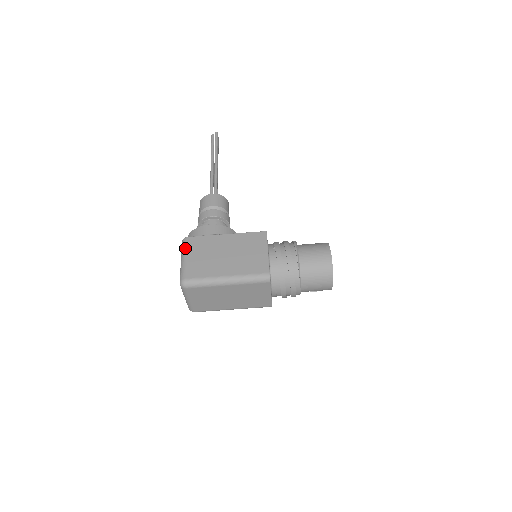
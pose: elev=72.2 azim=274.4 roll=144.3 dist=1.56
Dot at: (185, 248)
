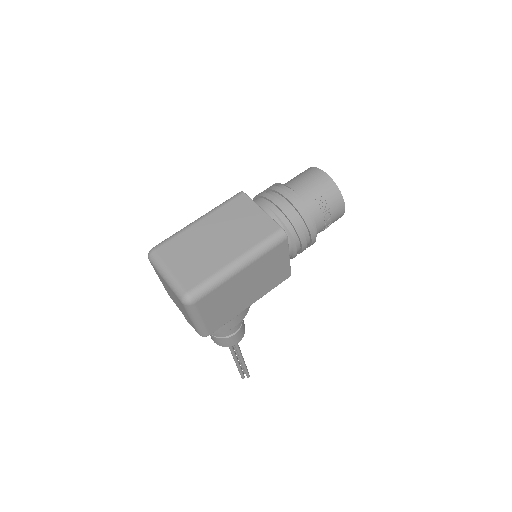
Dot at: occluded
